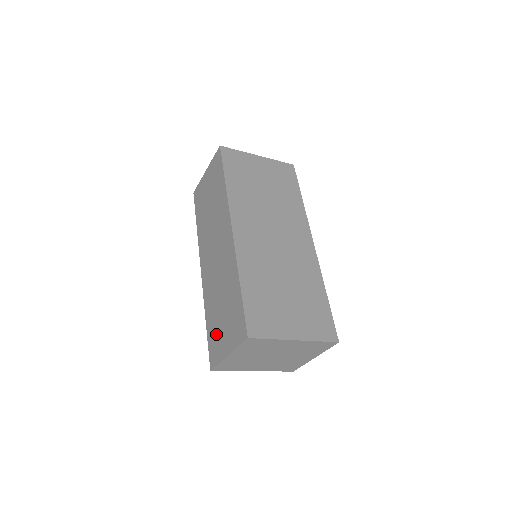
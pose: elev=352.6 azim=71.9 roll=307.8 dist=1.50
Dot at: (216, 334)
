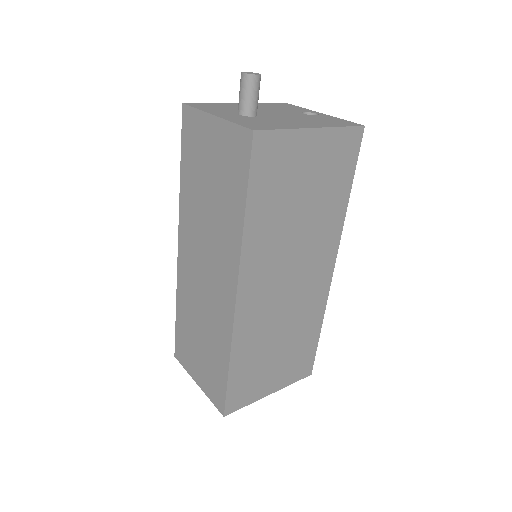
Dot at: (187, 346)
